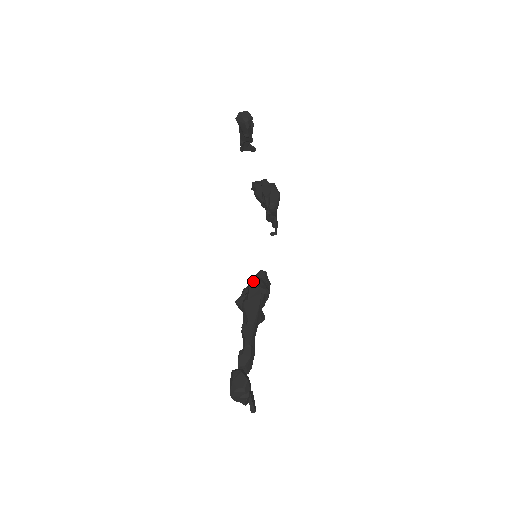
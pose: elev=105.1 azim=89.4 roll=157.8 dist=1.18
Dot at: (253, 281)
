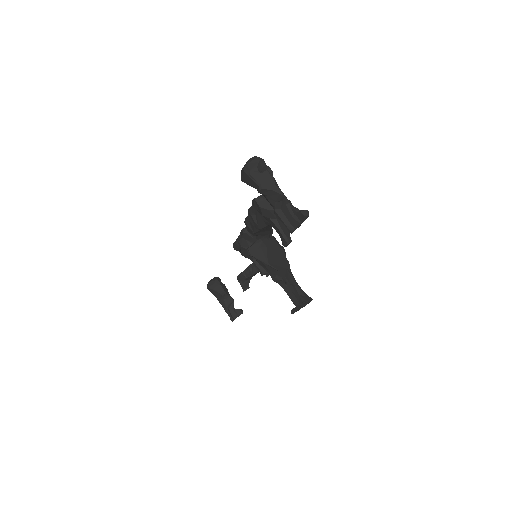
Dot at: occluded
